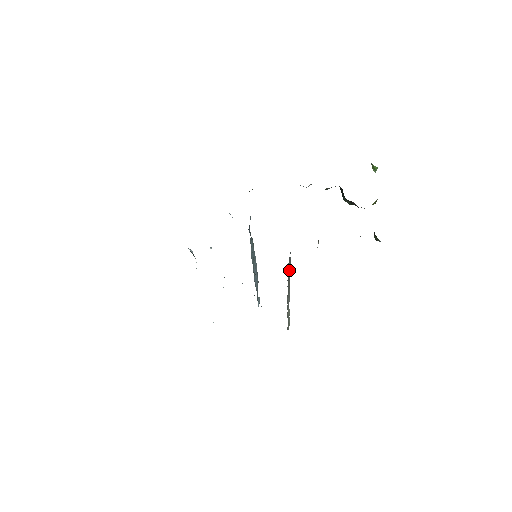
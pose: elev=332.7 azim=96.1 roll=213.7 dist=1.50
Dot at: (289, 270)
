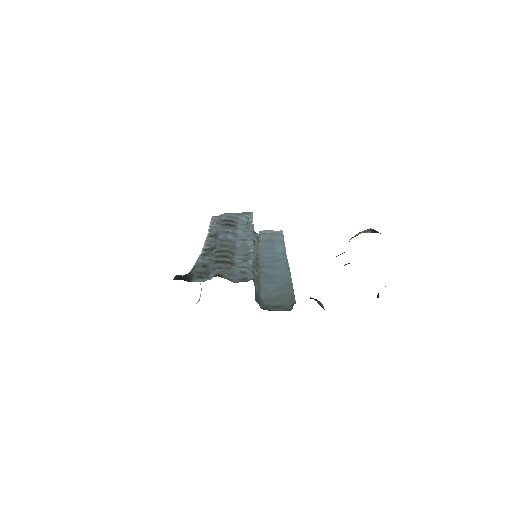
Dot at: occluded
